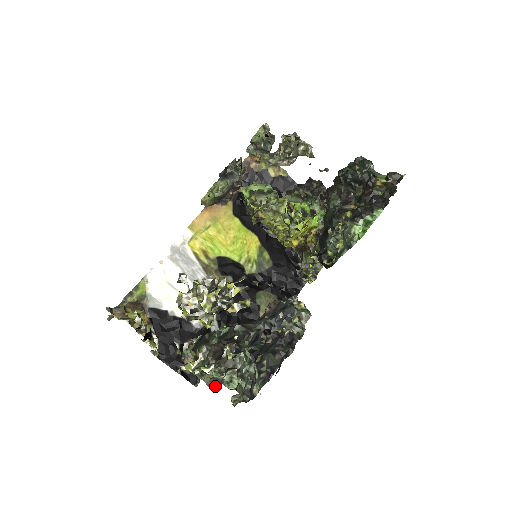
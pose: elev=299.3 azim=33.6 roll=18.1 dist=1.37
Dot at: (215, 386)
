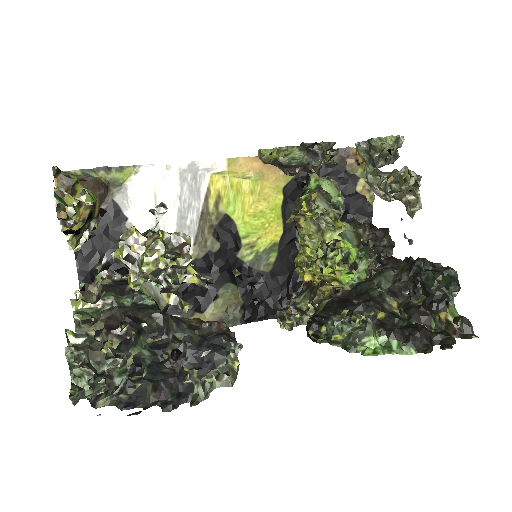
Dot at: occluded
